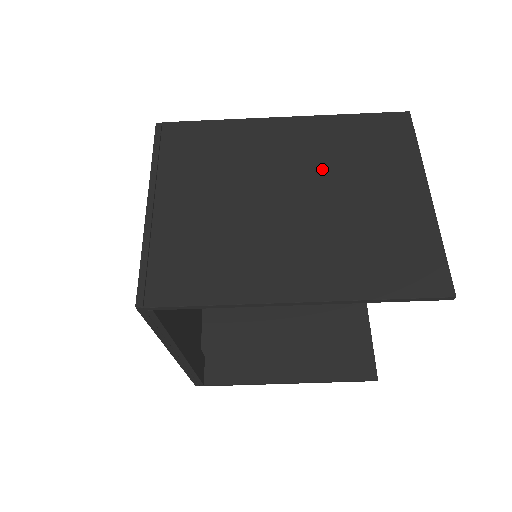
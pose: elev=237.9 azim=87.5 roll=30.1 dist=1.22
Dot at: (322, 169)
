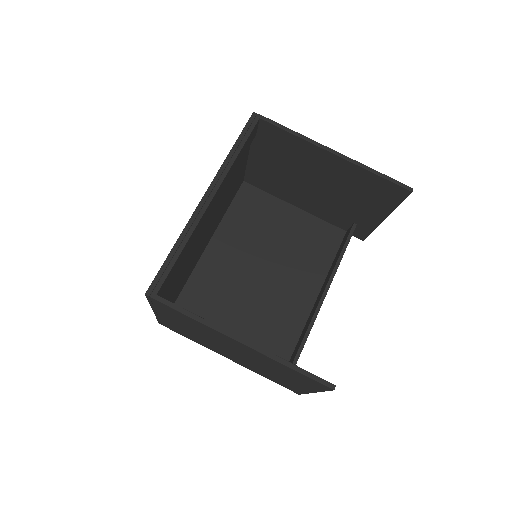
Dot at: occluded
